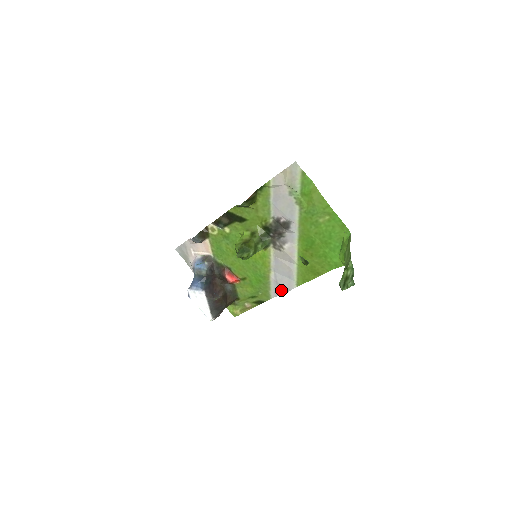
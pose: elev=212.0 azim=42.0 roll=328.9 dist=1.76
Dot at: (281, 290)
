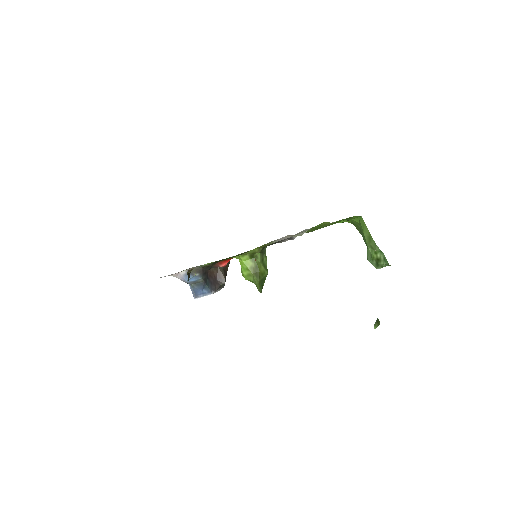
Dot at: occluded
